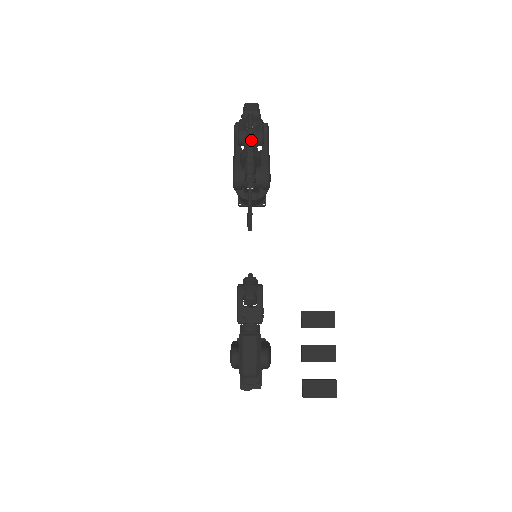
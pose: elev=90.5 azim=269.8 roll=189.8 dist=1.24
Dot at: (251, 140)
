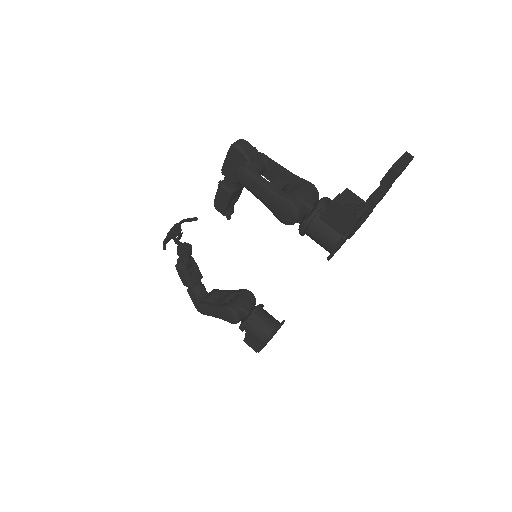
Dot at: occluded
